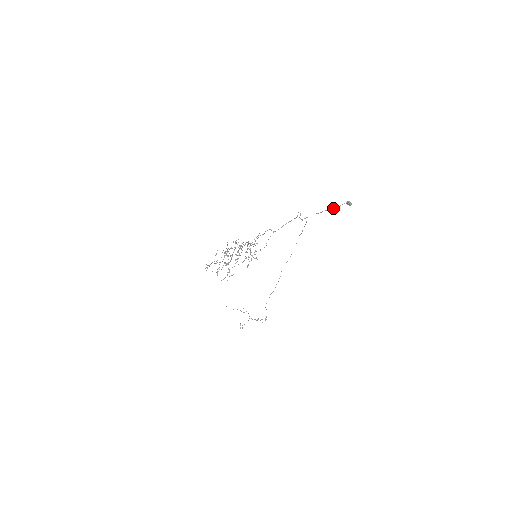
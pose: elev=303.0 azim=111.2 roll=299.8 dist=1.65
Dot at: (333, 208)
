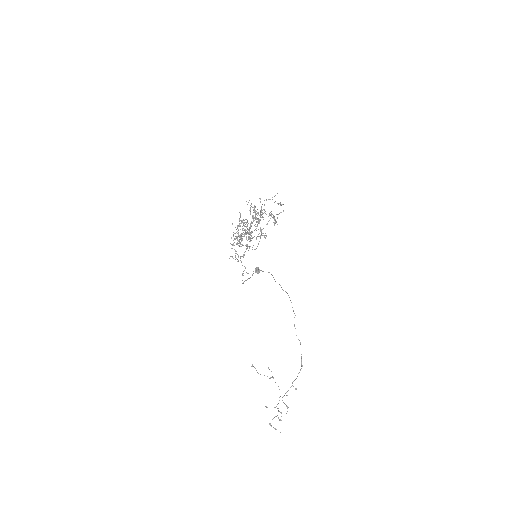
Dot at: (249, 278)
